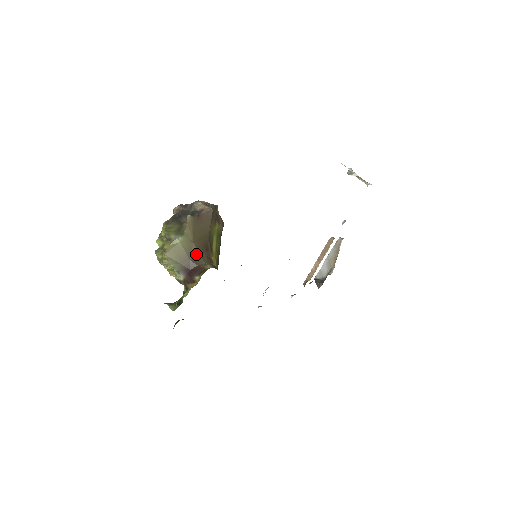
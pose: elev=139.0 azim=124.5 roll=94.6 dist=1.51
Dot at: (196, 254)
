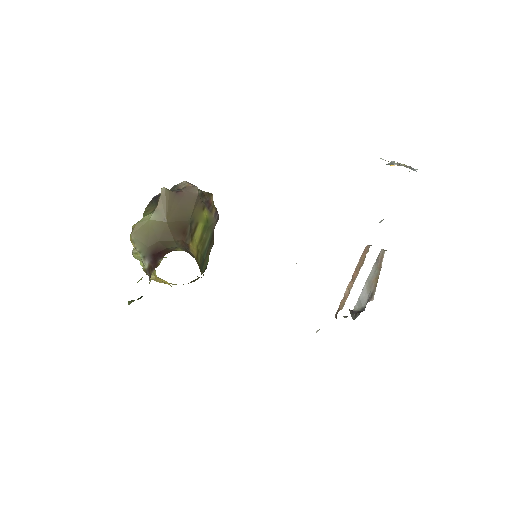
Dot at: (168, 235)
